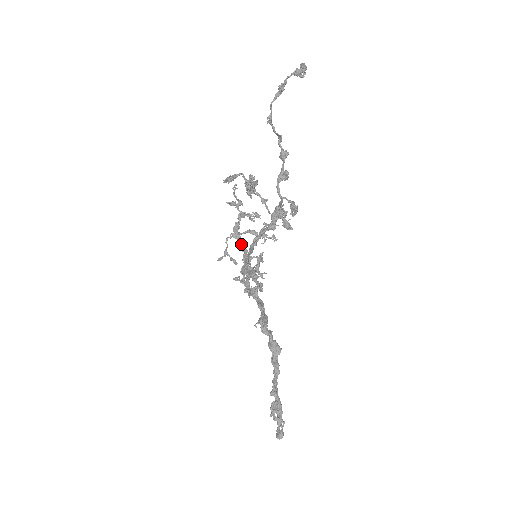
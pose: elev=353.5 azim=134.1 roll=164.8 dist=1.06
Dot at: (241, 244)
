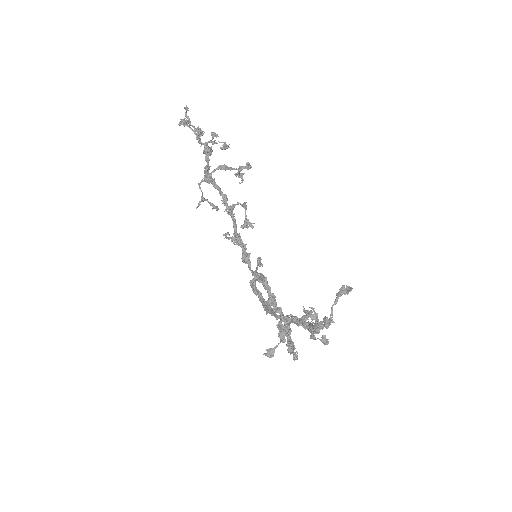
Dot at: (217, 189)
